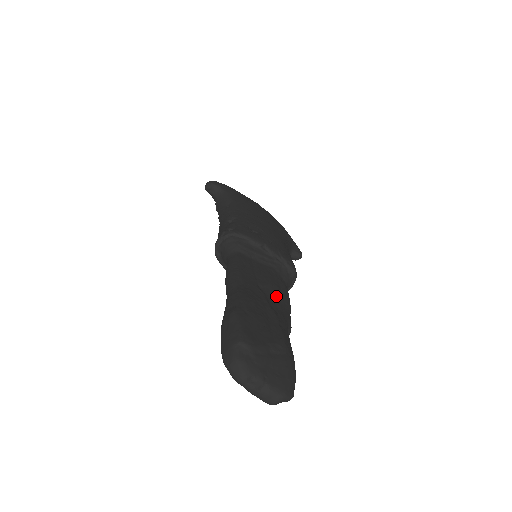
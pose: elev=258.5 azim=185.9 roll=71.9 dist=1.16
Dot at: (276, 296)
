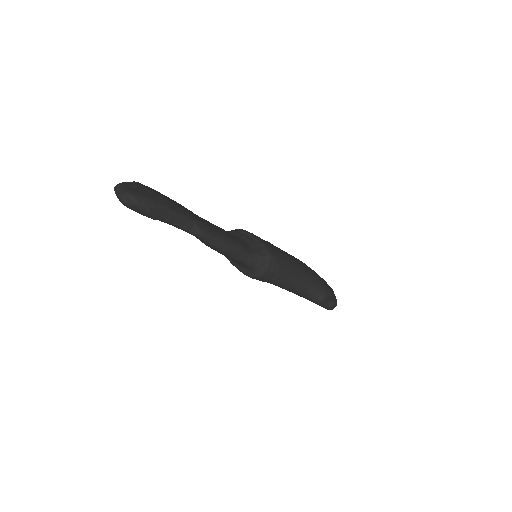
Dot at: (216, 228)
